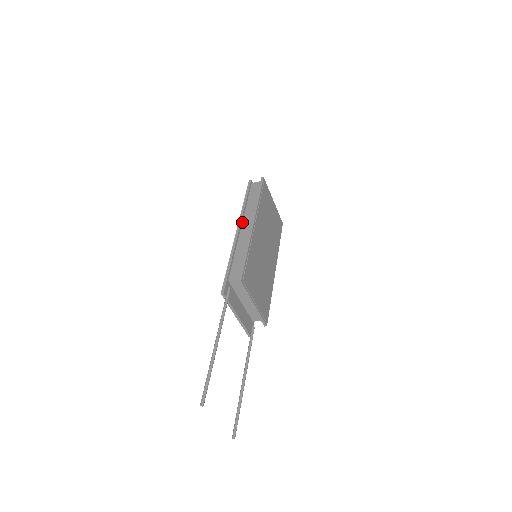
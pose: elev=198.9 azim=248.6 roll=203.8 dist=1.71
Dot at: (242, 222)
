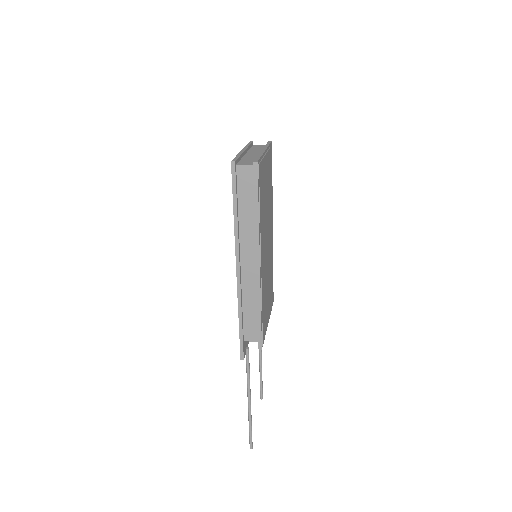
Dot at: (240, 253)
